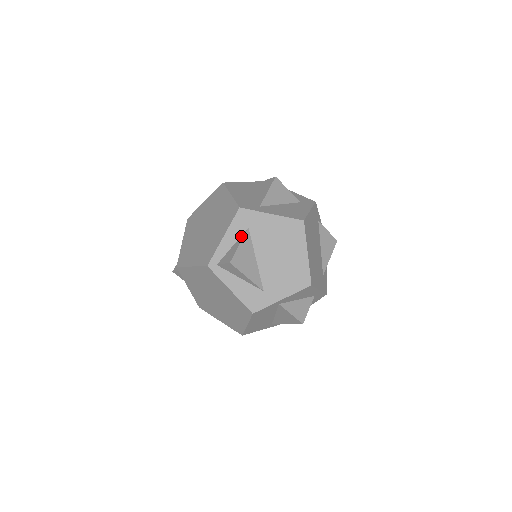
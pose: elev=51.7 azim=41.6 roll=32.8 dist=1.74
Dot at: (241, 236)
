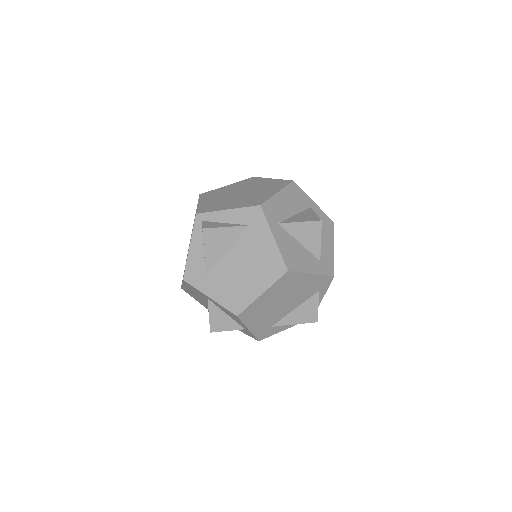
Dot at: (237, 224)
